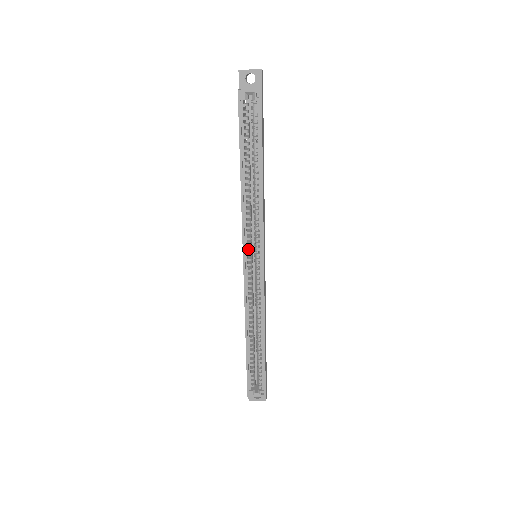
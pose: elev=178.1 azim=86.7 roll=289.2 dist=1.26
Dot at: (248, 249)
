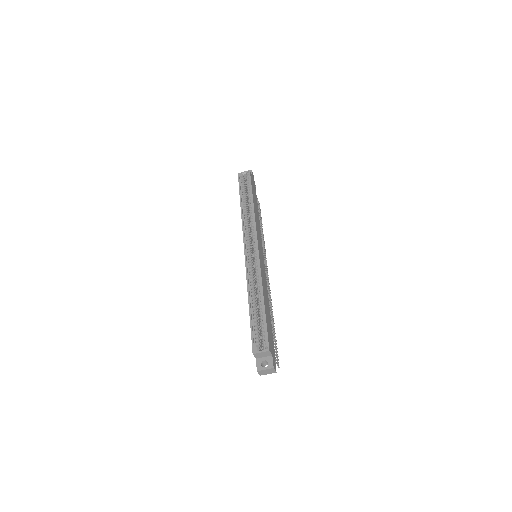
Dot at: (247, 242)
